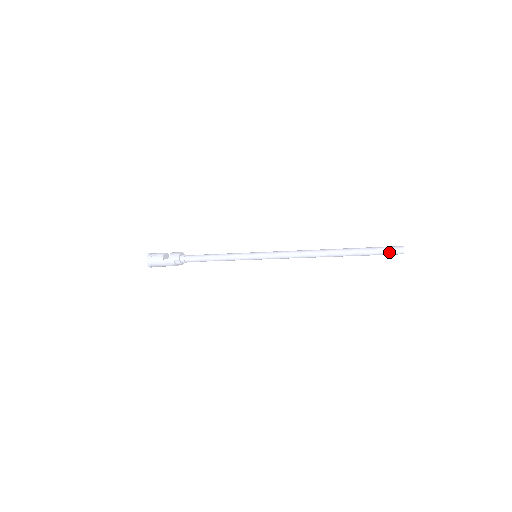
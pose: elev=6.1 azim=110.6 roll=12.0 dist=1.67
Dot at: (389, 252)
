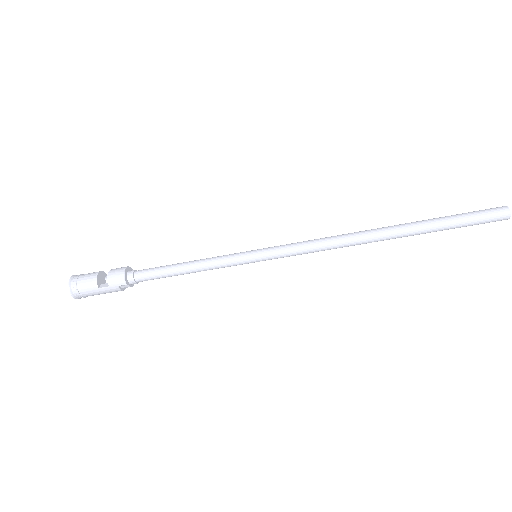
Dot at: (485, 221)
